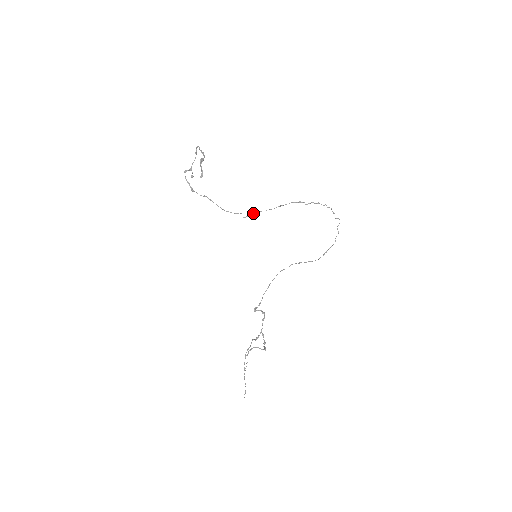
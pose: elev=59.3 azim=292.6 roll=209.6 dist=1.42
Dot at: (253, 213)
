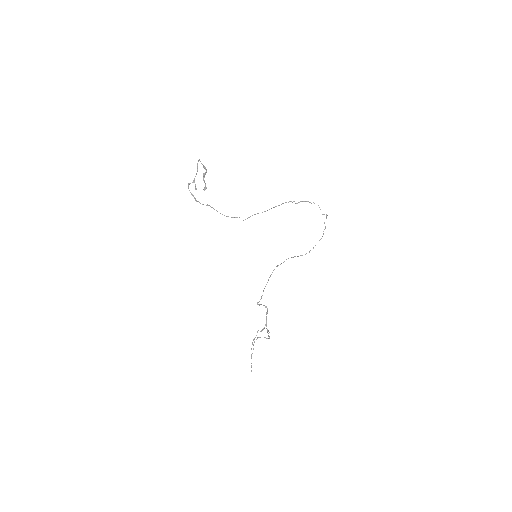
Dot at: (250, 216)
